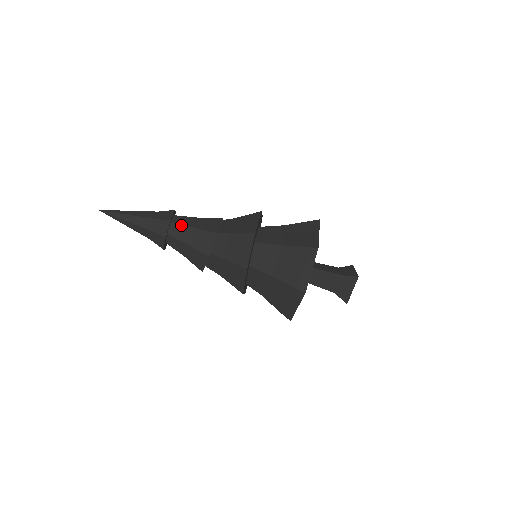
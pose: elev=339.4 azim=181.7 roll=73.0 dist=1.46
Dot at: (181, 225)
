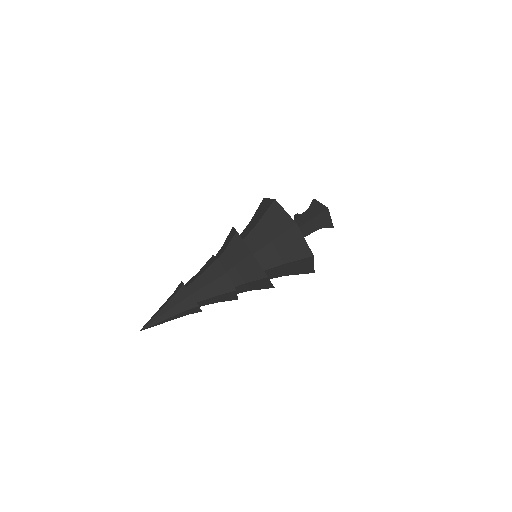
Dot at: (199, 290)
